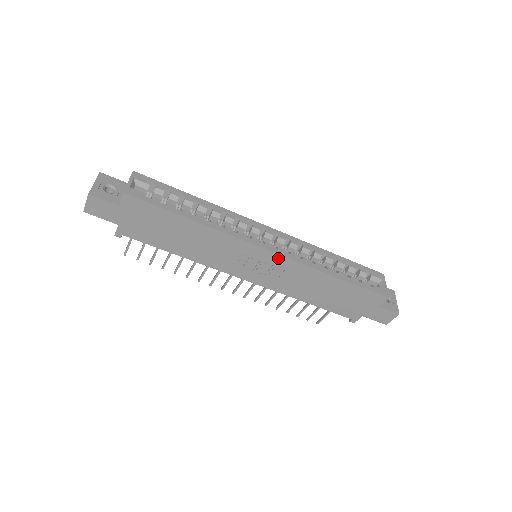
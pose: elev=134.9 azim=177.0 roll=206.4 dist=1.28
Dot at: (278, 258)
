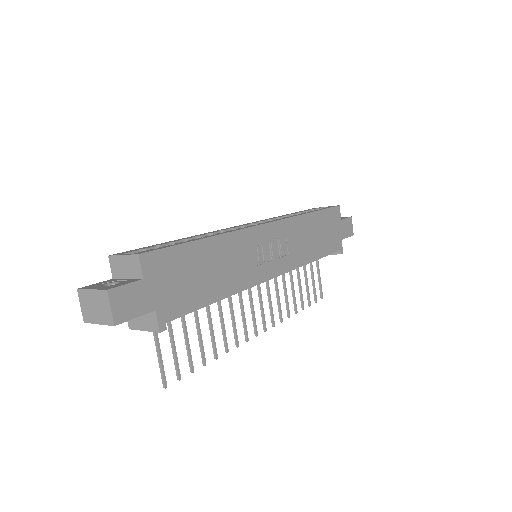
Dot at: (276, 226)
